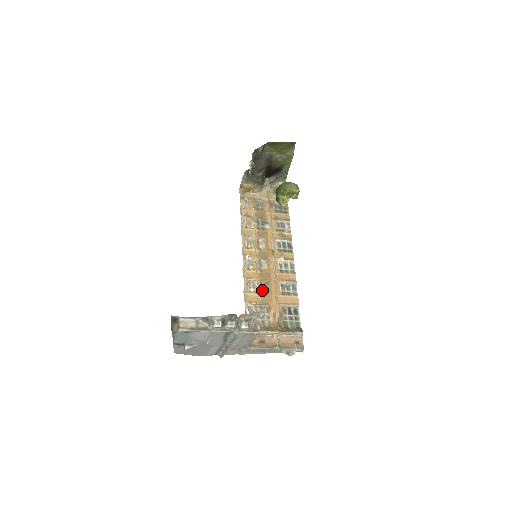
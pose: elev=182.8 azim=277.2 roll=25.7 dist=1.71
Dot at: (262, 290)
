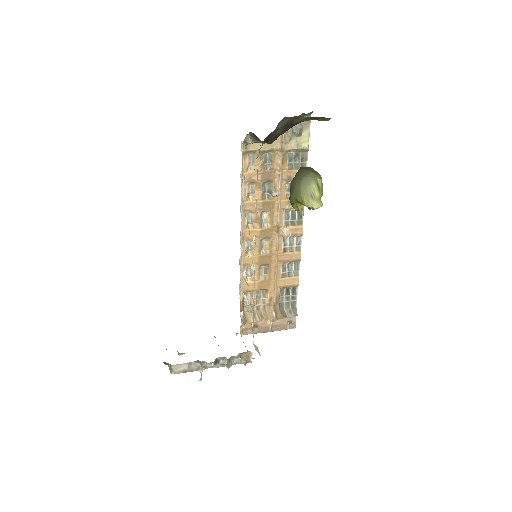
Dot at: (260, 275)
